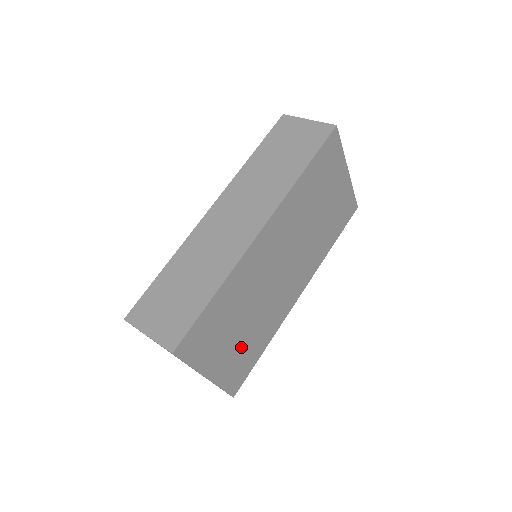
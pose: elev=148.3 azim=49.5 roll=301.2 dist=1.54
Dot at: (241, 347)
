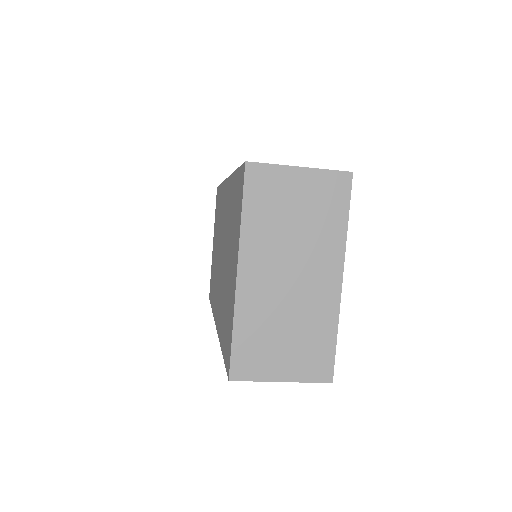
Dot at: occluded
